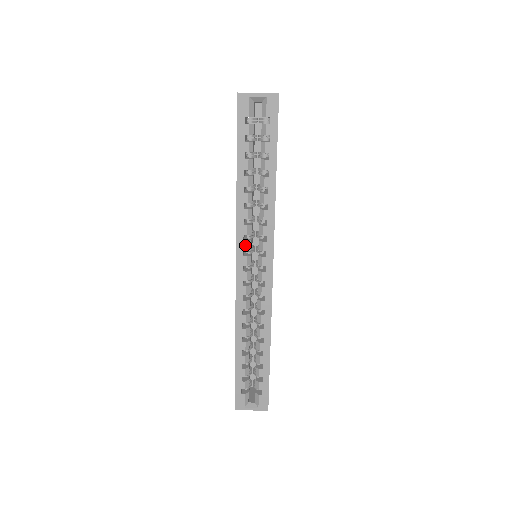
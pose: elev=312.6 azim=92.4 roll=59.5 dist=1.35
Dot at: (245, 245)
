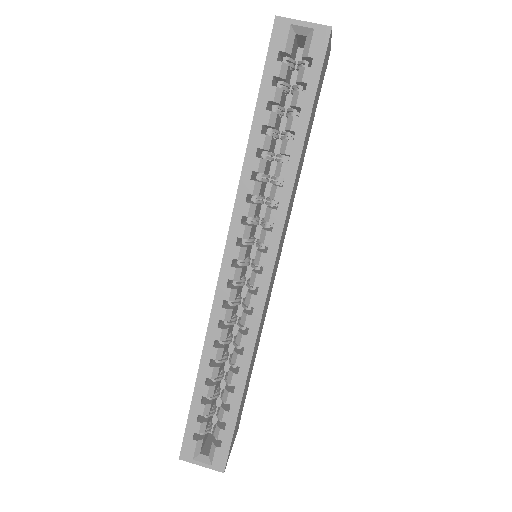
Dot at: (241, 230)
